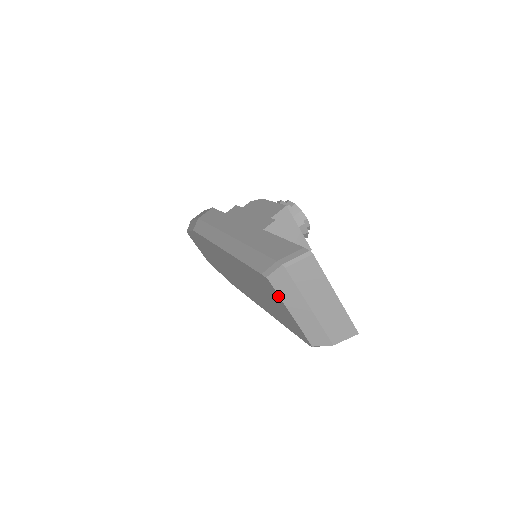
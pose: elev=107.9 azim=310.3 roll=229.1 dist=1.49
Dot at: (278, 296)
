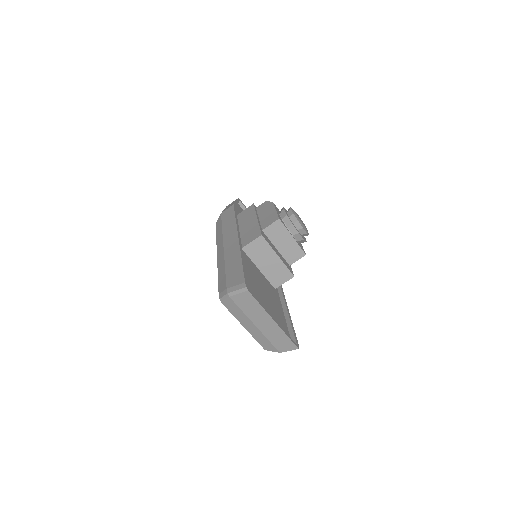
Dot at: (231, 312)
